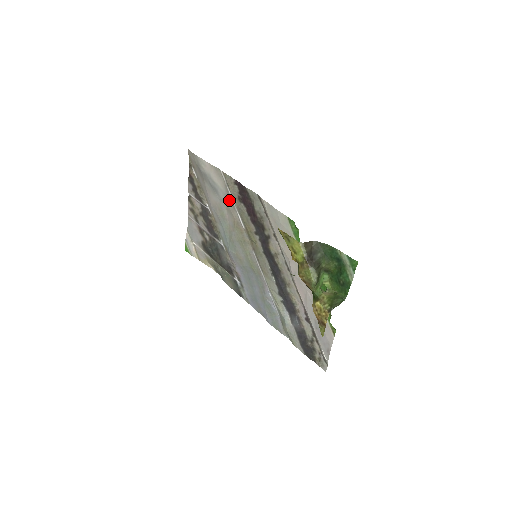
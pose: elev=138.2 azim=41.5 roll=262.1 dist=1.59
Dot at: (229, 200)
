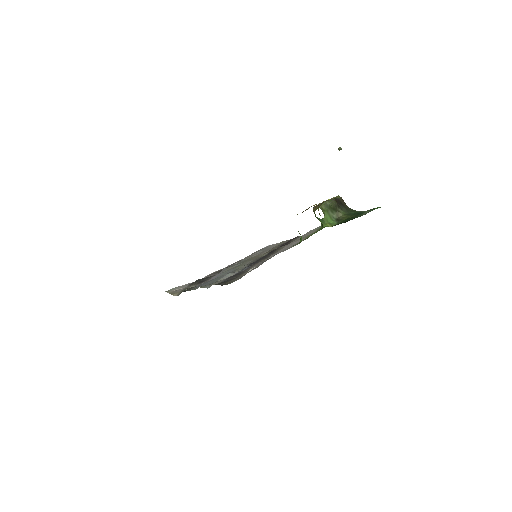
Dot at: (269, 249)
